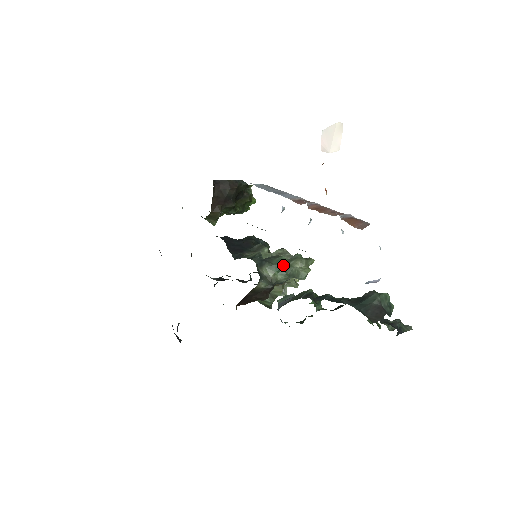
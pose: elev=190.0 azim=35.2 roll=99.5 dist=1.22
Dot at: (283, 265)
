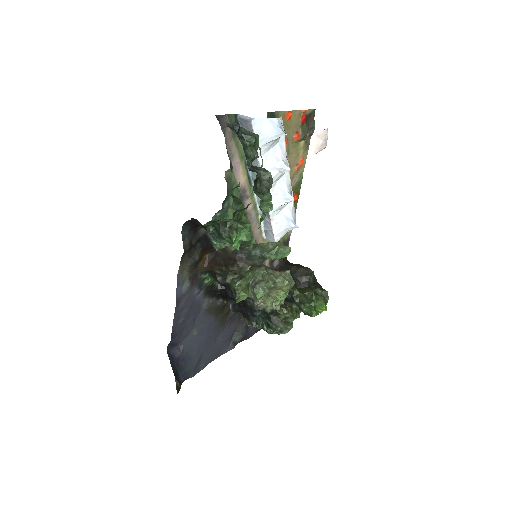
Dot at: occluded
